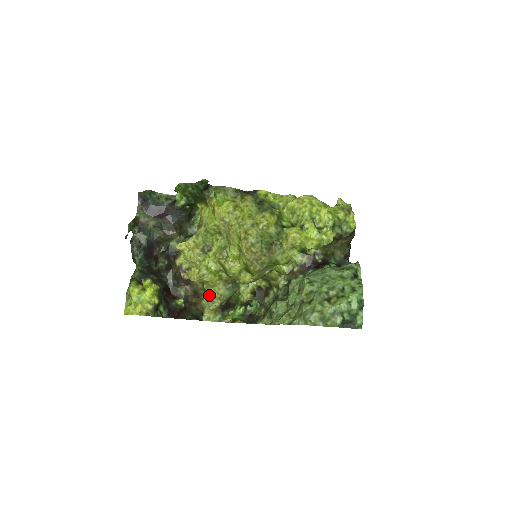
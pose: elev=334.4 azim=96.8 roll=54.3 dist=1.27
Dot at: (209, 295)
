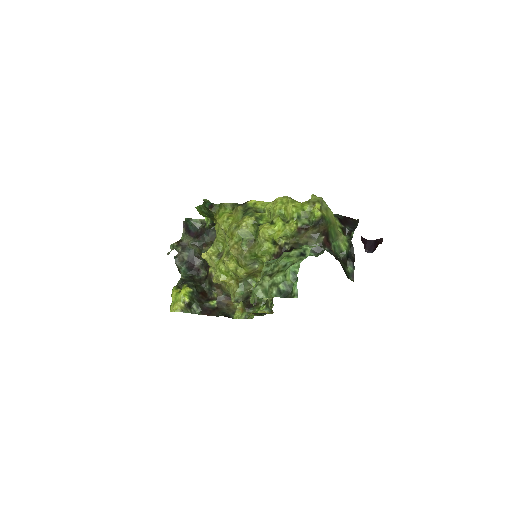
Dot at: occluded
